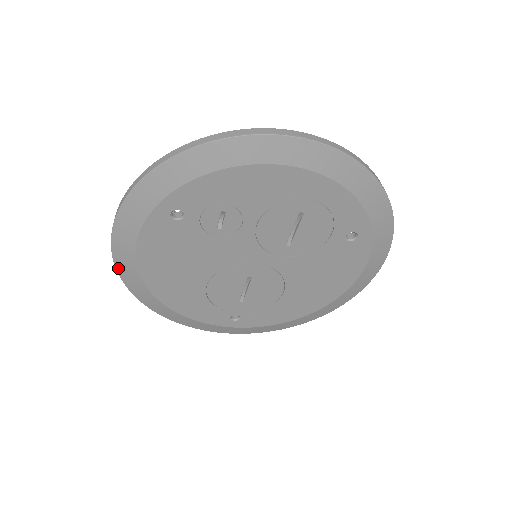
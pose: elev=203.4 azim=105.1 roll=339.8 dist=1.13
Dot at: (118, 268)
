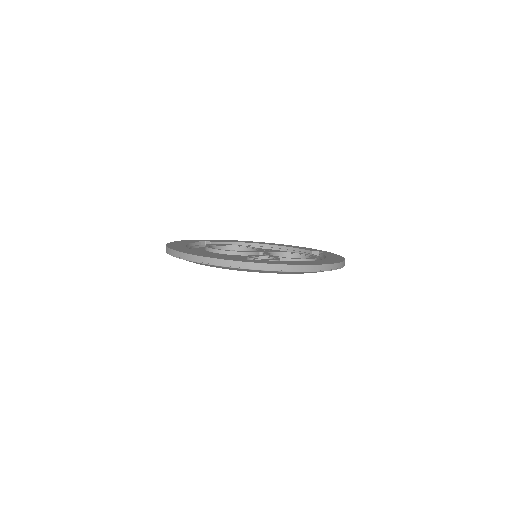
Dot at: occluded
